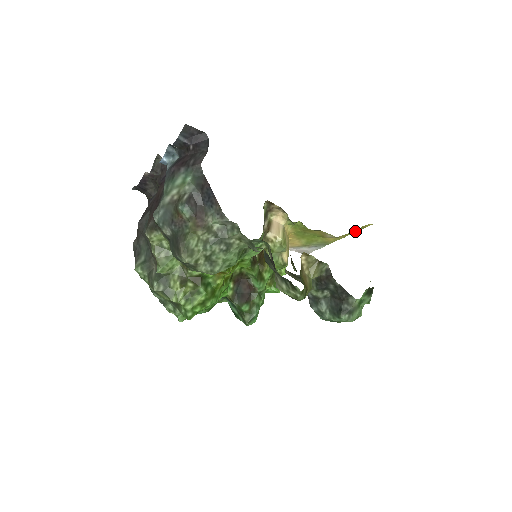
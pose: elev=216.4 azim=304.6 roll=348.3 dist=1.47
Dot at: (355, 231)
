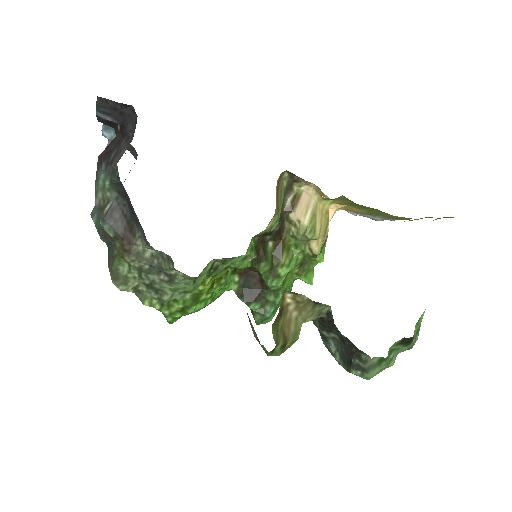
Dot at: (432, 217)
